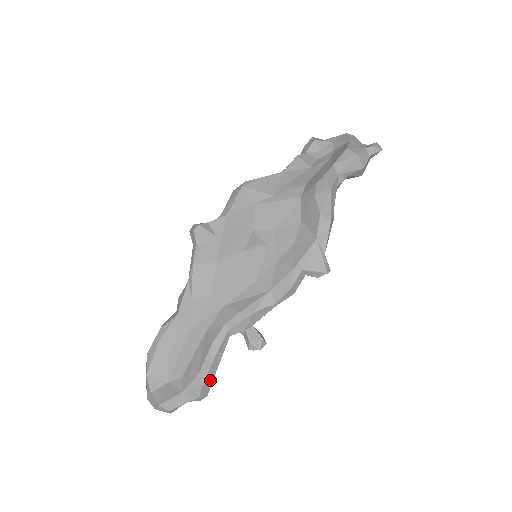
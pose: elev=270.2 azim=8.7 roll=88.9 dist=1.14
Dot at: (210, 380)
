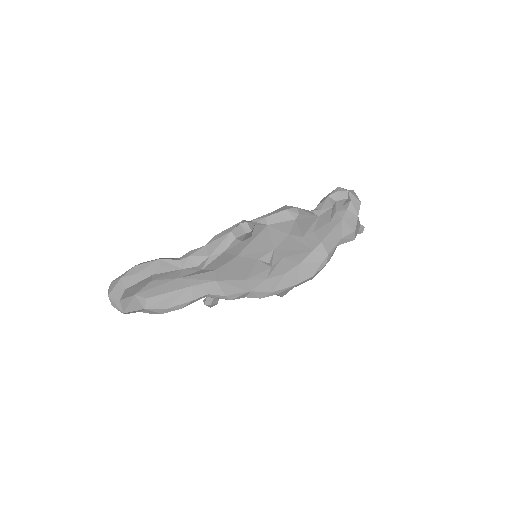
Dot at: occluded
